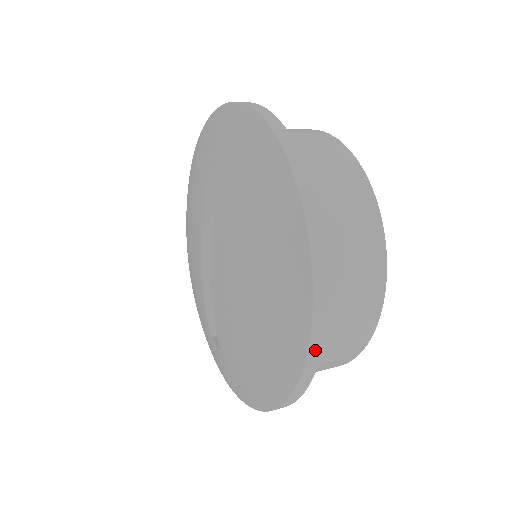
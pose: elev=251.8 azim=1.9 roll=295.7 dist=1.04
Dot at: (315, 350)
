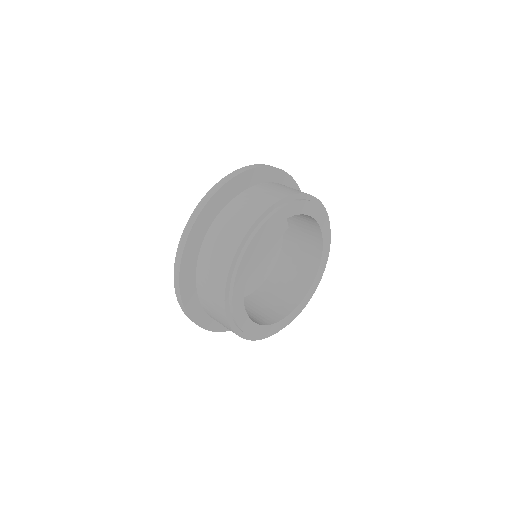
Dot at: (199, 209)
